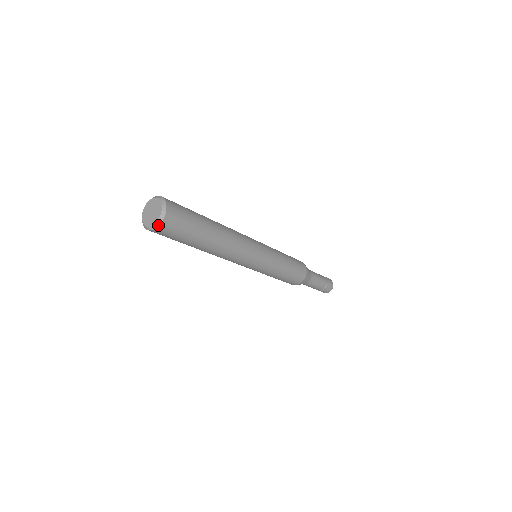
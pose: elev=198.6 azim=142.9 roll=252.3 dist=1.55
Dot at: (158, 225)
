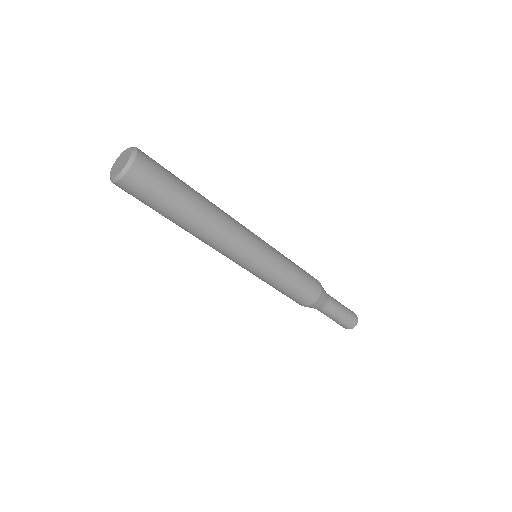
Dot at: (122, 175)
